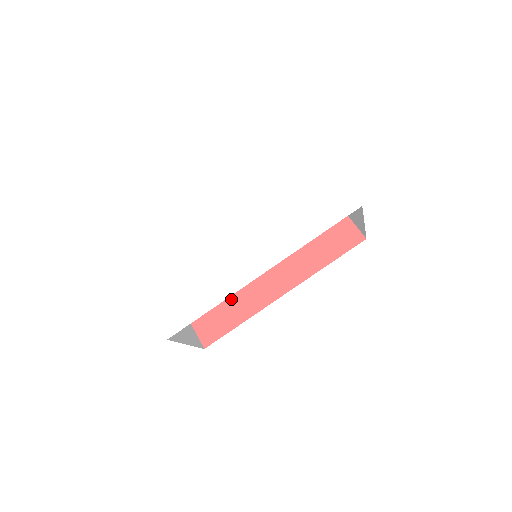
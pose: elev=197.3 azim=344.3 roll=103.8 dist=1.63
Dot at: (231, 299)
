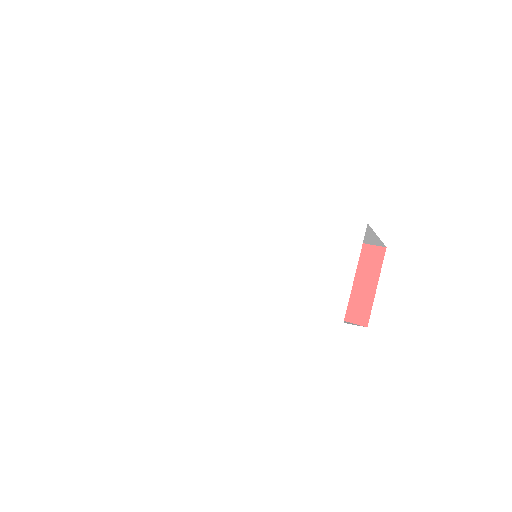
Dot at: occluded
